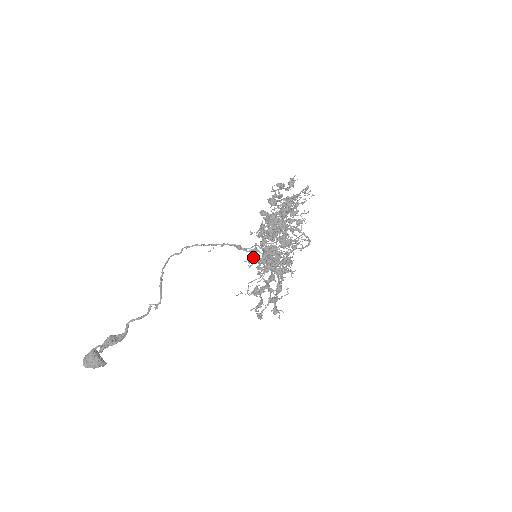
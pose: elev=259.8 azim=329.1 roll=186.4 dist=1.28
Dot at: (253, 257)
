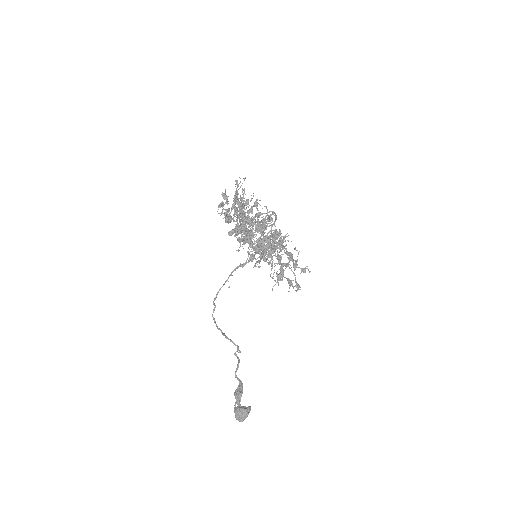
Dot at: occluded
